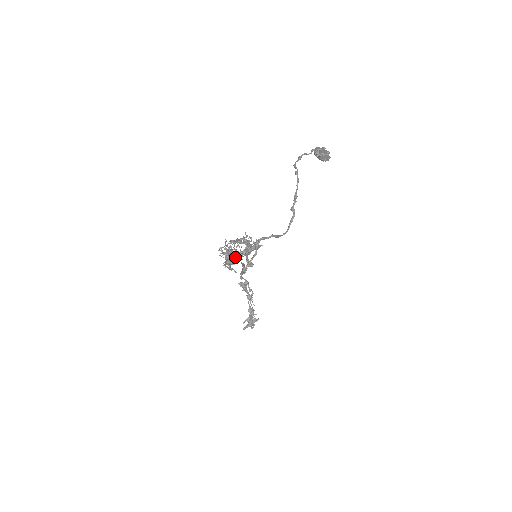
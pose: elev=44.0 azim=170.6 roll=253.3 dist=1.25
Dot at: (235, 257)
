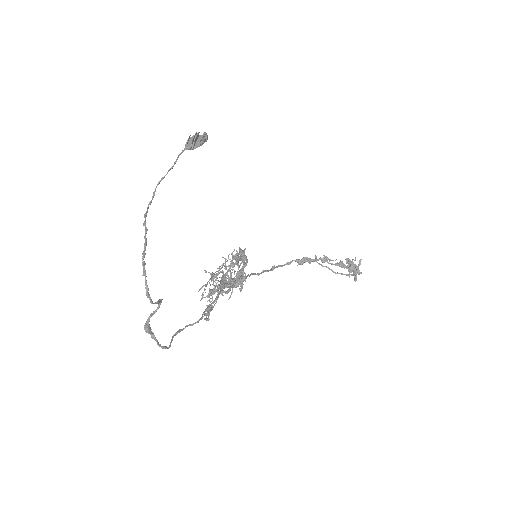
Dot at: occluded
